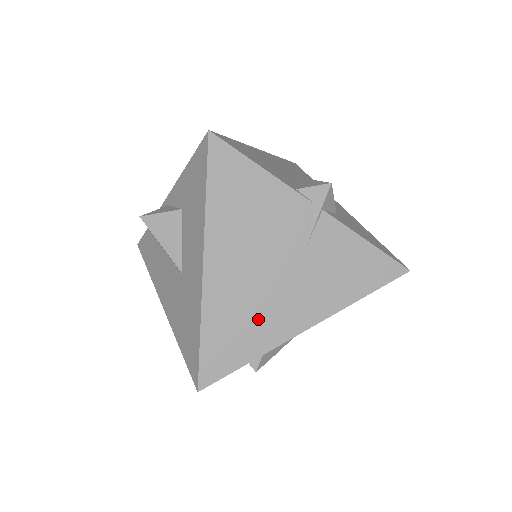
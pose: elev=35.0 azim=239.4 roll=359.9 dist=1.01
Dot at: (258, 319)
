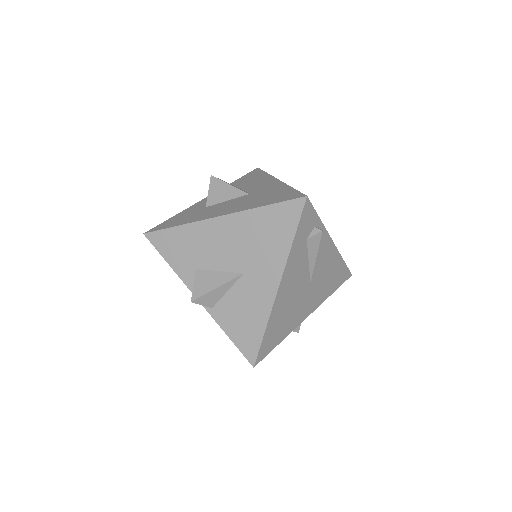
Dot at: occluded
